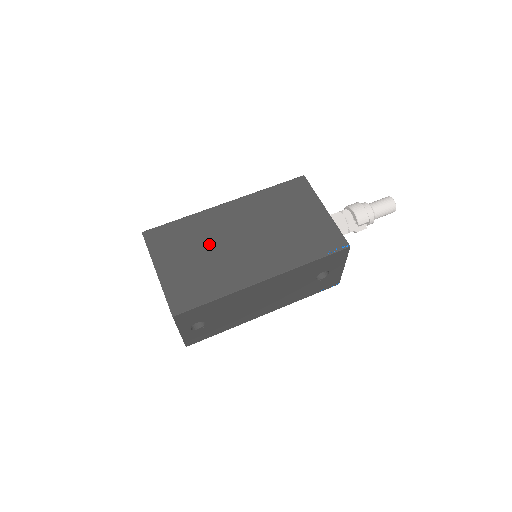
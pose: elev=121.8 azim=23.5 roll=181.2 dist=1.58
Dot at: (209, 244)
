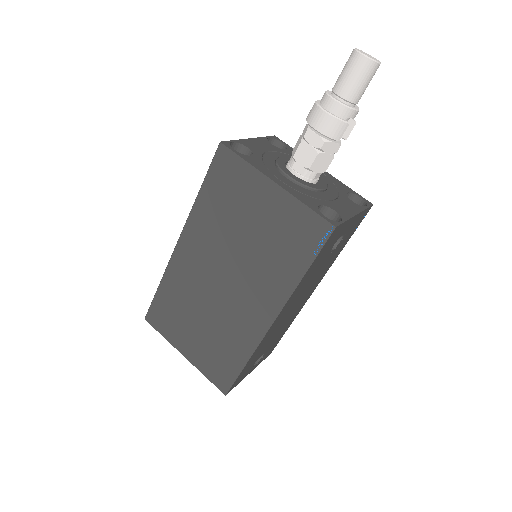
Dot at: (199, 305)
